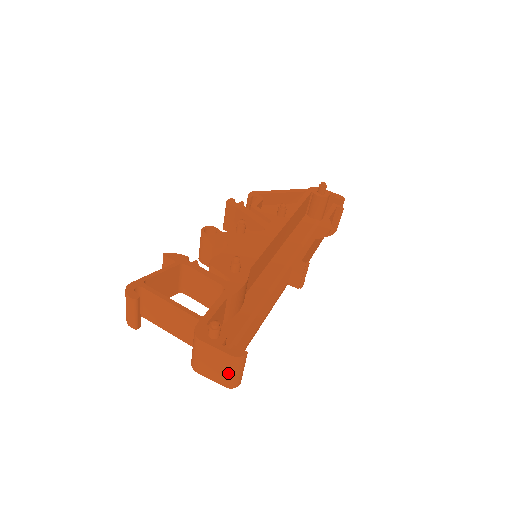
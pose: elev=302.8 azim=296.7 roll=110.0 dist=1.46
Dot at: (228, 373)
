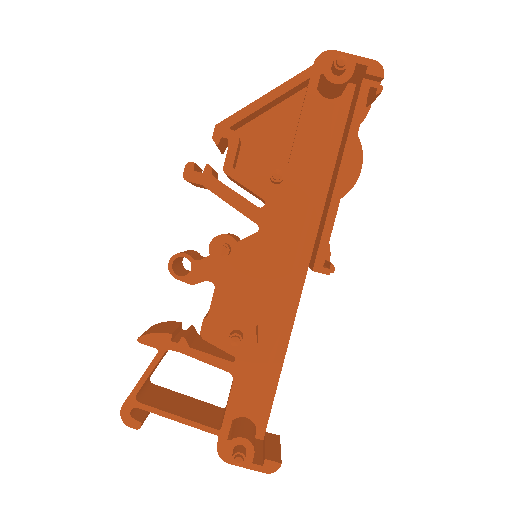
Dot at: occluded
